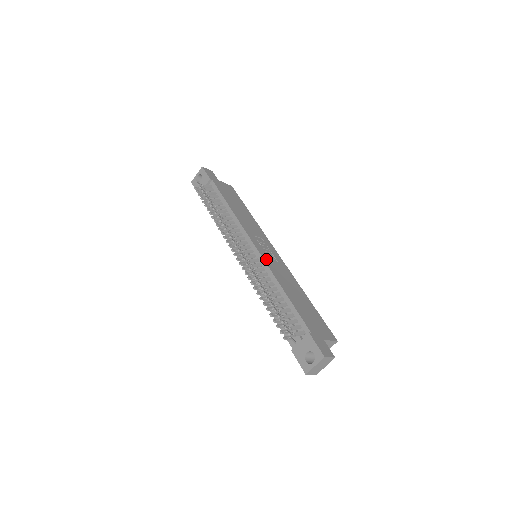
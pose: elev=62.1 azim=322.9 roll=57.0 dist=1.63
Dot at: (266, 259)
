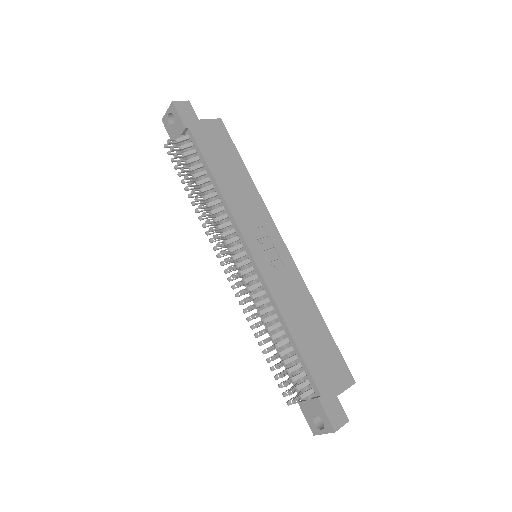
Dot at: (267, 275)
